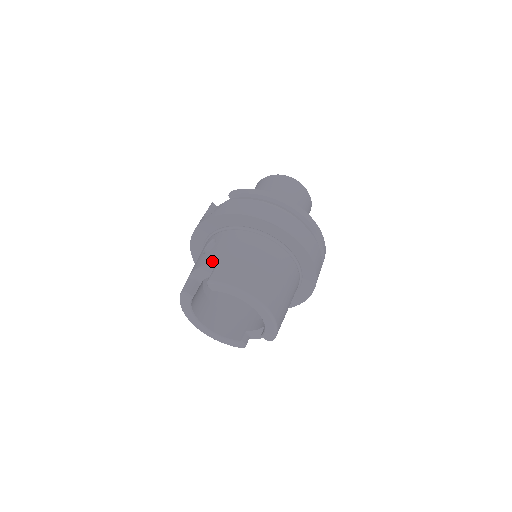
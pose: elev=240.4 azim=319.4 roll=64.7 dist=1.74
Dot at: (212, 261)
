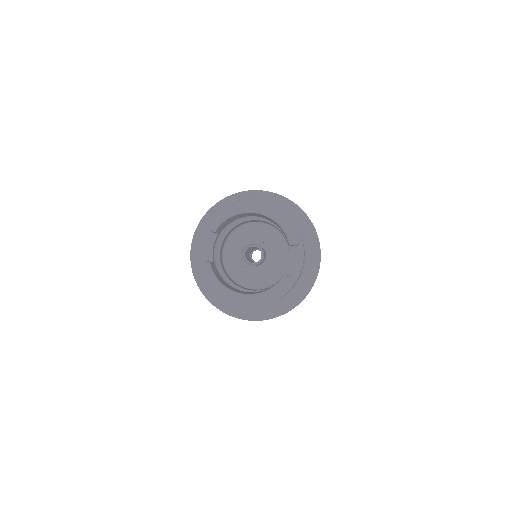
Dot at: (205, 229)
